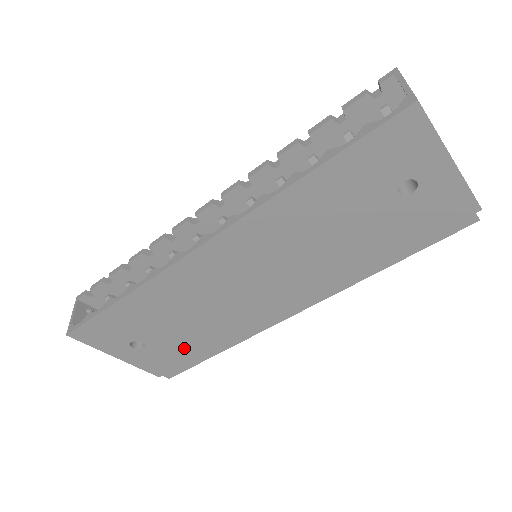
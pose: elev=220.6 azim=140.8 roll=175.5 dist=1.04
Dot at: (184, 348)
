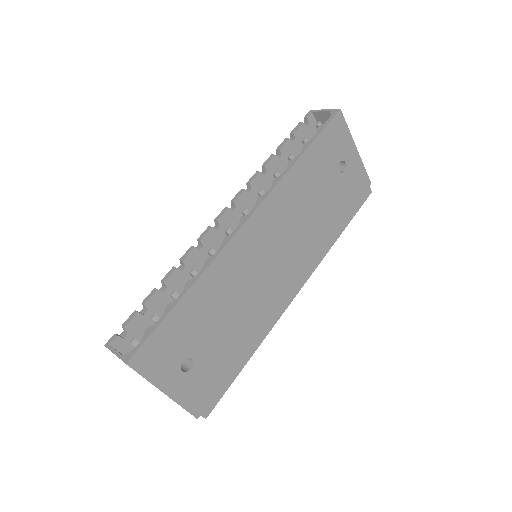
Dot at: (223, 360)
